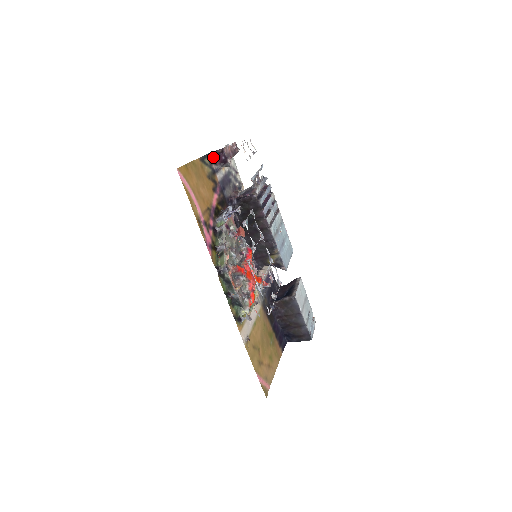
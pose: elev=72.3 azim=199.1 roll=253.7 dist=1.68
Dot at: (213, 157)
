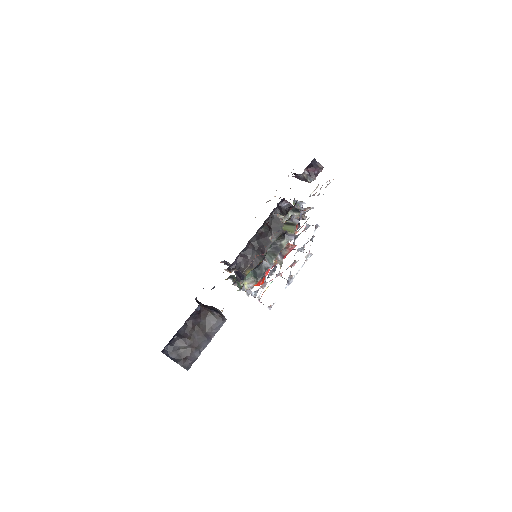
Dot at: (311, 162)
